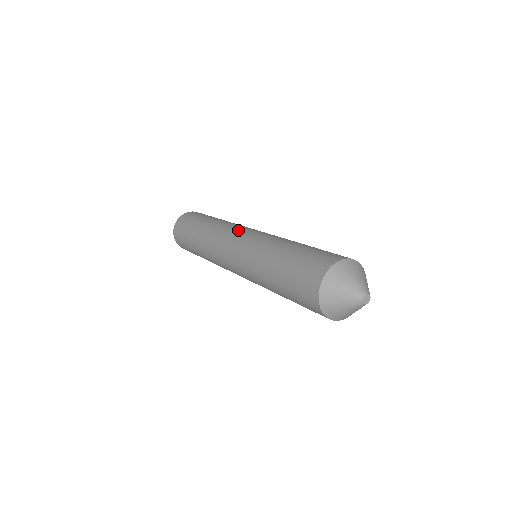
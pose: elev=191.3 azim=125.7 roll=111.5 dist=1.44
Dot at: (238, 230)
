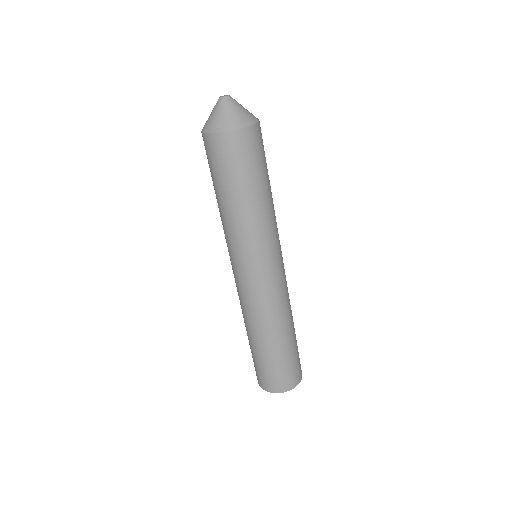
Dot at: occluded
